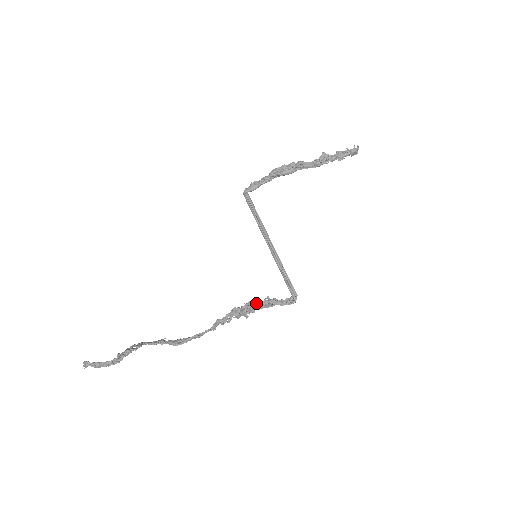
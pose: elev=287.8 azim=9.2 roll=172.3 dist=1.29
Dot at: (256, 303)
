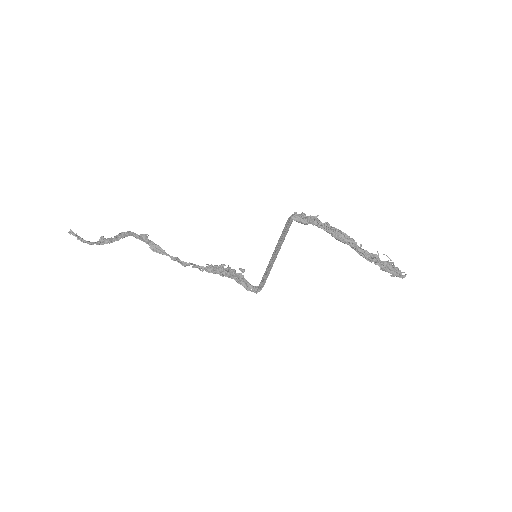
Dot at: (229, 274)
